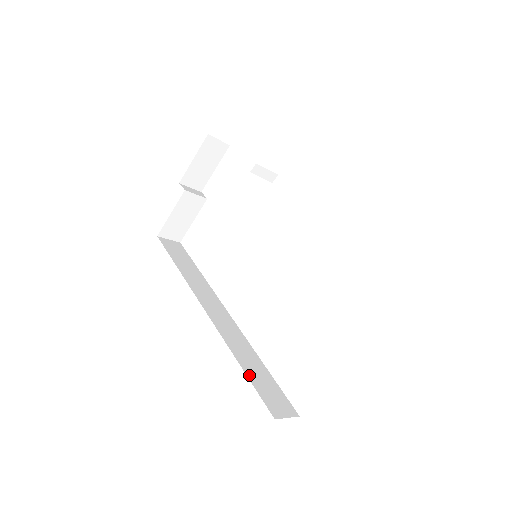
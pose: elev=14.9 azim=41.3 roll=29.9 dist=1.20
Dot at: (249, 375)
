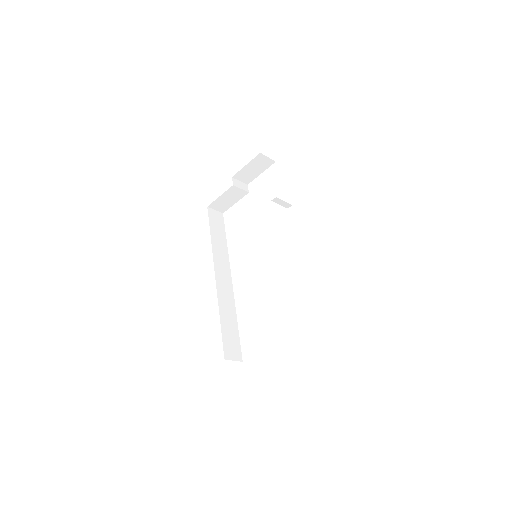
Dot at: (223, 328)
